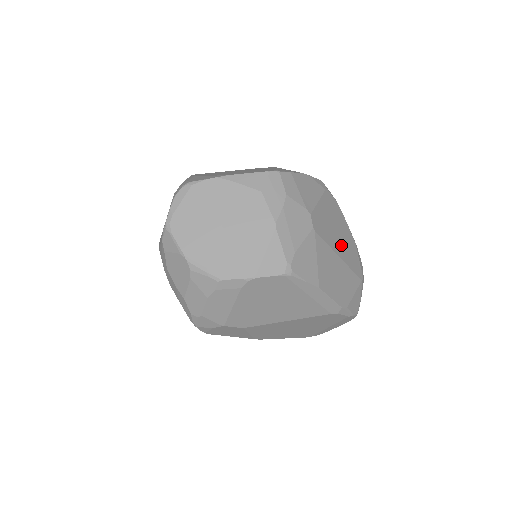
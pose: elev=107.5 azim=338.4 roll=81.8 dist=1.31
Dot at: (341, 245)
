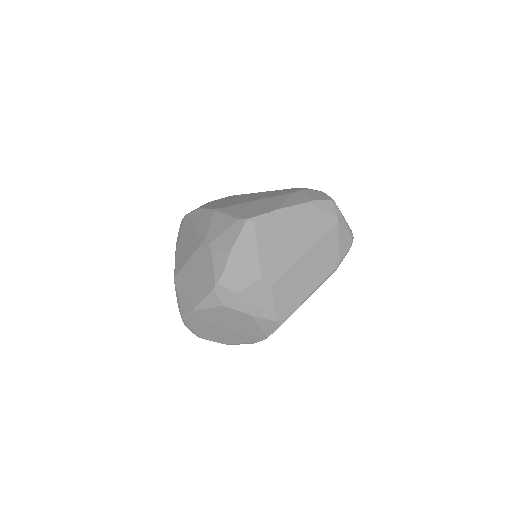
Dot at: (300, 239)
